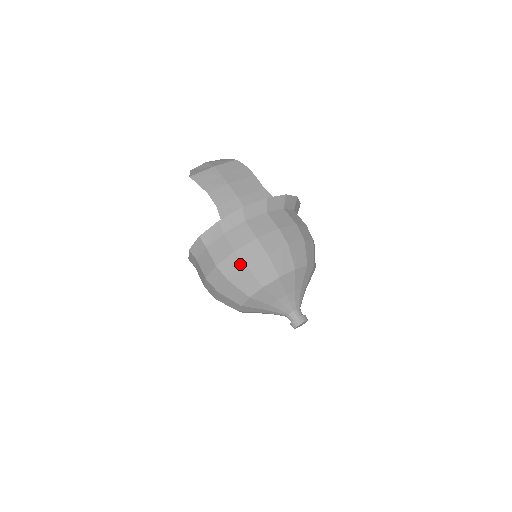
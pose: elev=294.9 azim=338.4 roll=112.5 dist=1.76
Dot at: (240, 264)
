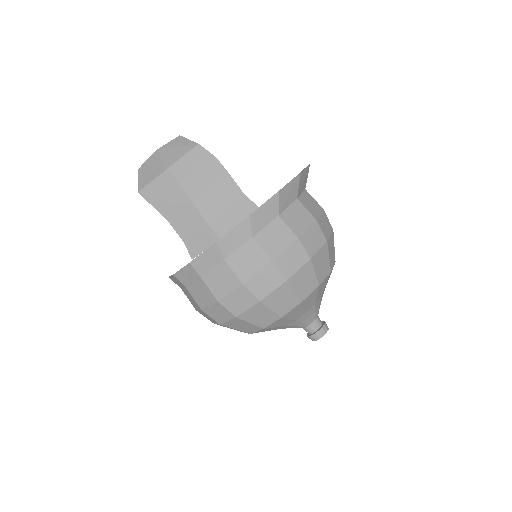
Dot at: (229, 314)
